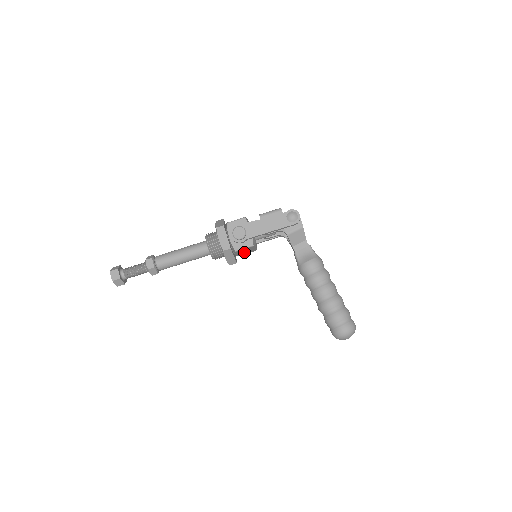
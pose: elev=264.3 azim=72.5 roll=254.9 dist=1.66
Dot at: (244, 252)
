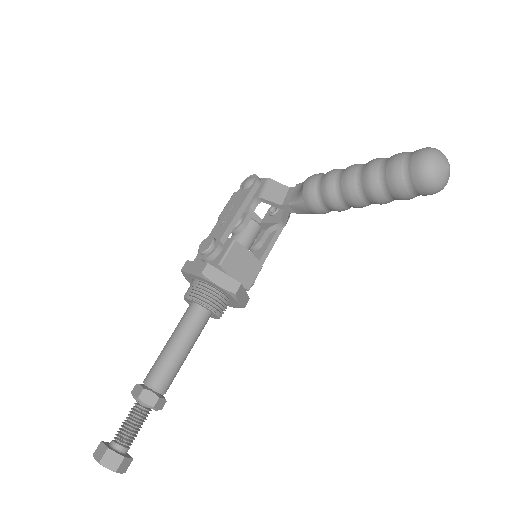
Dot at: (243, 272)
